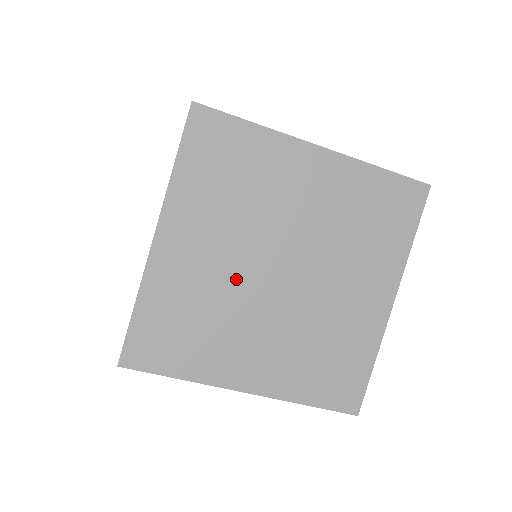
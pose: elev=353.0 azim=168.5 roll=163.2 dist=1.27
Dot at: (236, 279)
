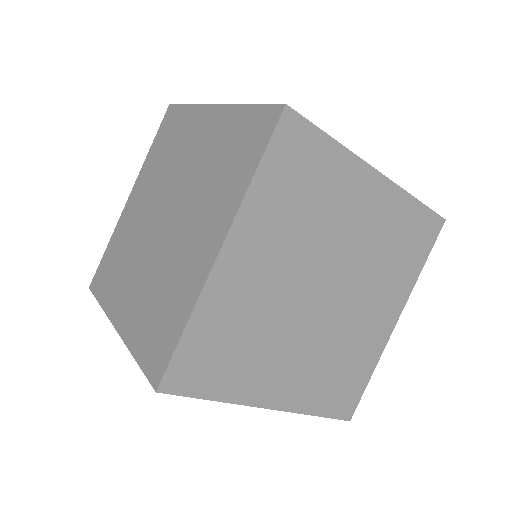
Dot at: (285, 299)
